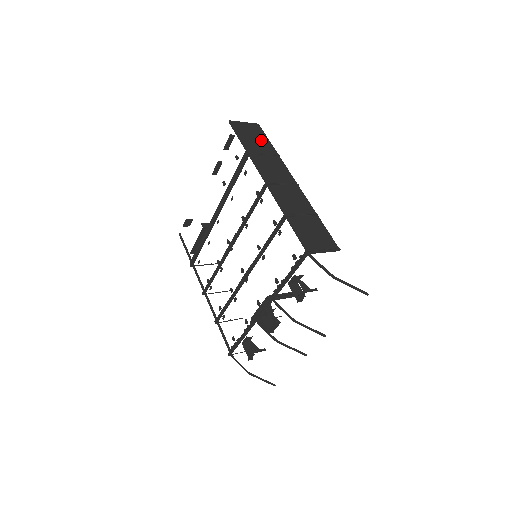
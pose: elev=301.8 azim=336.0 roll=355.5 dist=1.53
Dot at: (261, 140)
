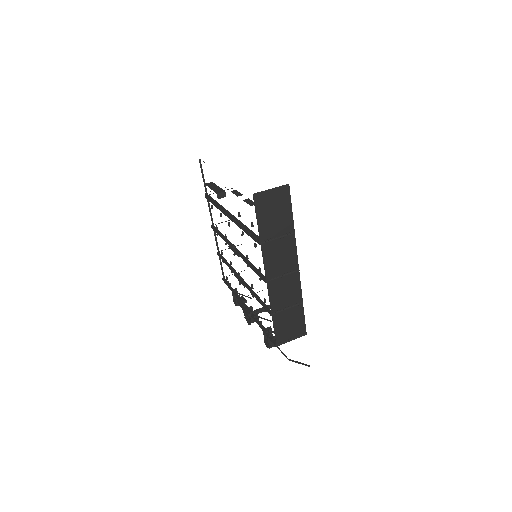
Dot at: (282, 215)
